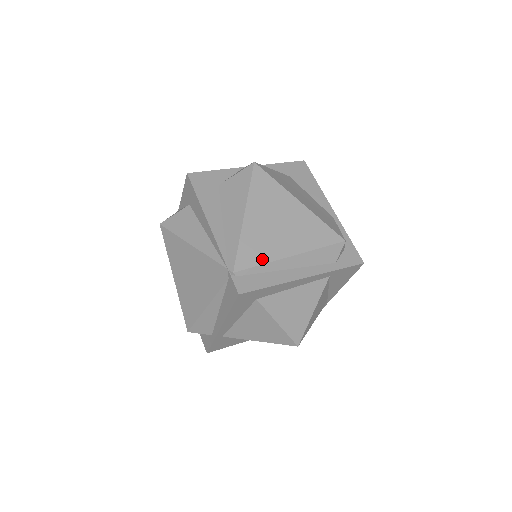
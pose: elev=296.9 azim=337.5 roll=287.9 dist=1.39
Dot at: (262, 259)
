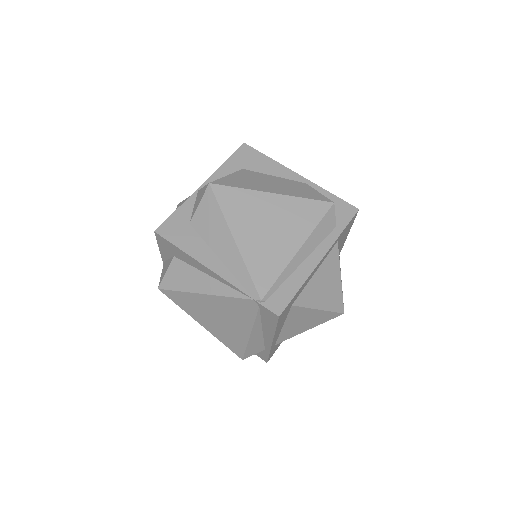
Dot at: (277, 270)
